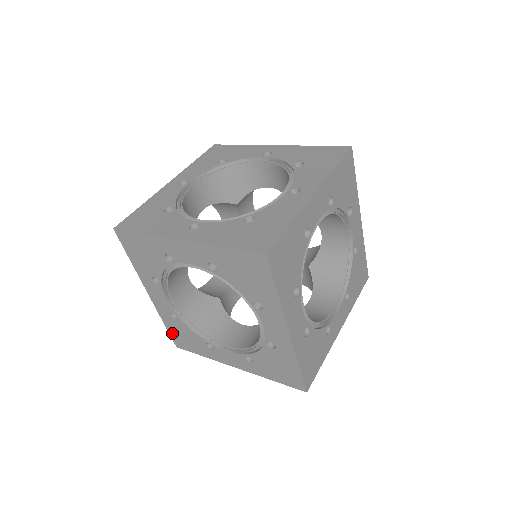
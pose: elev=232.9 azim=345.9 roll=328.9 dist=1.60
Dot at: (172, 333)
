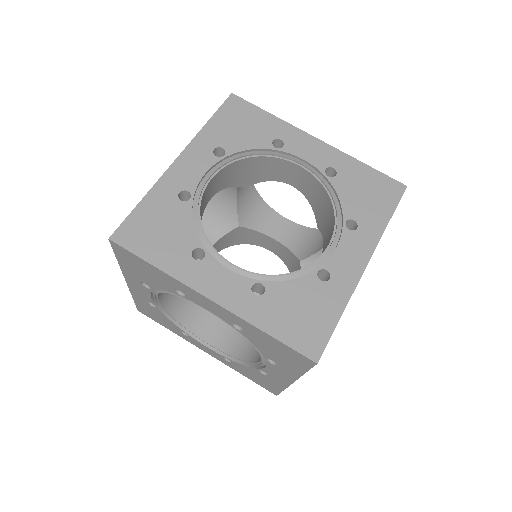
Dot at: (255, 381)
